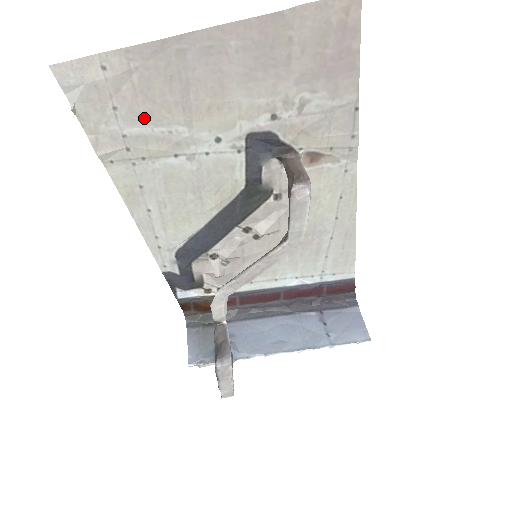
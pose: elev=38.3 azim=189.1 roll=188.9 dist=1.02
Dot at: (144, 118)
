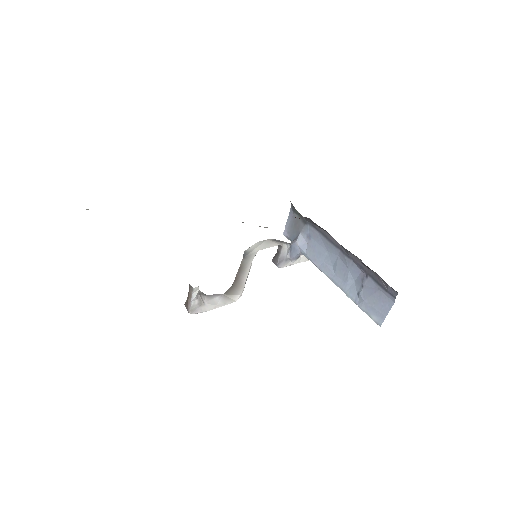
Dot at: occluded
